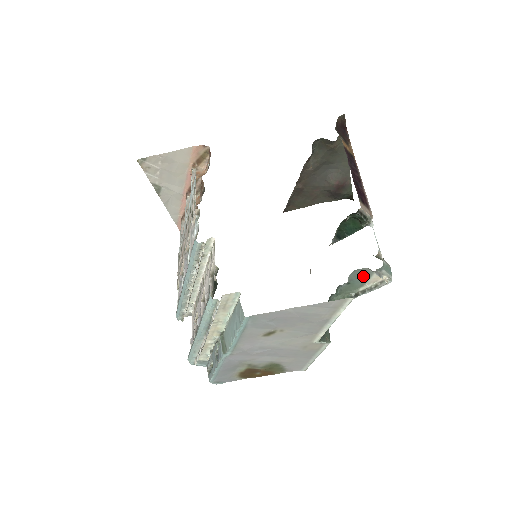
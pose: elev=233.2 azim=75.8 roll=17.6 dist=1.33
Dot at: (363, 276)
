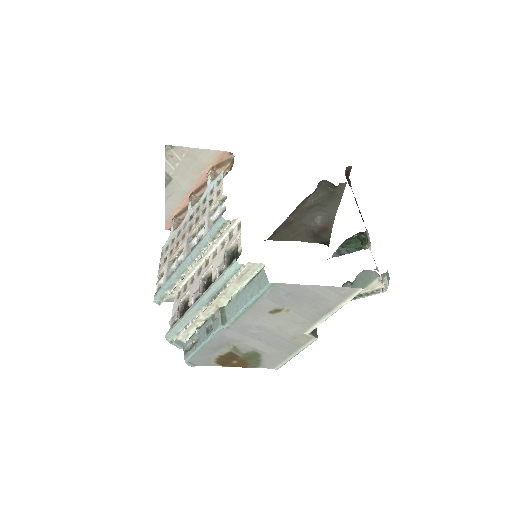
Dot at: (367, 279)
